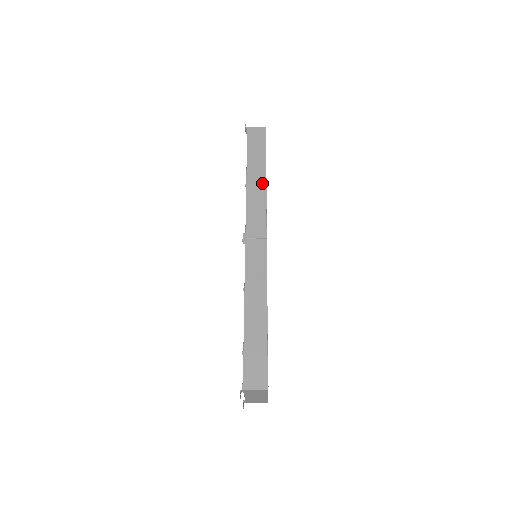
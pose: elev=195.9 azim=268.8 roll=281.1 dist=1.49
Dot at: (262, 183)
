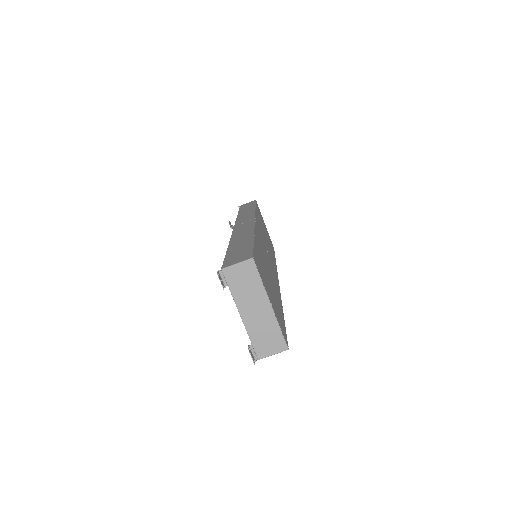
Dot at: (251, 210)
